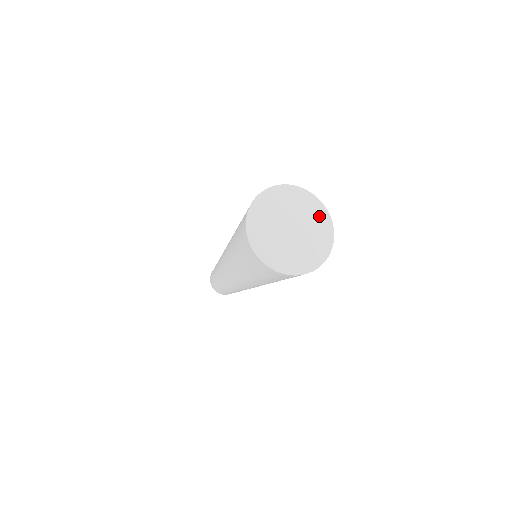
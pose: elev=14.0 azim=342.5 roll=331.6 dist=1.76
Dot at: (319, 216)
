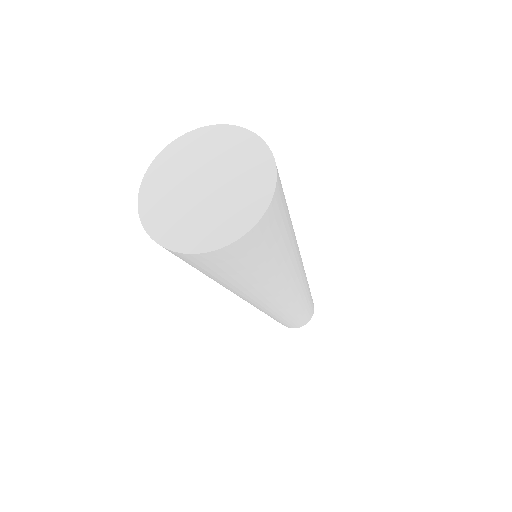
Dot at: (255, 191)
